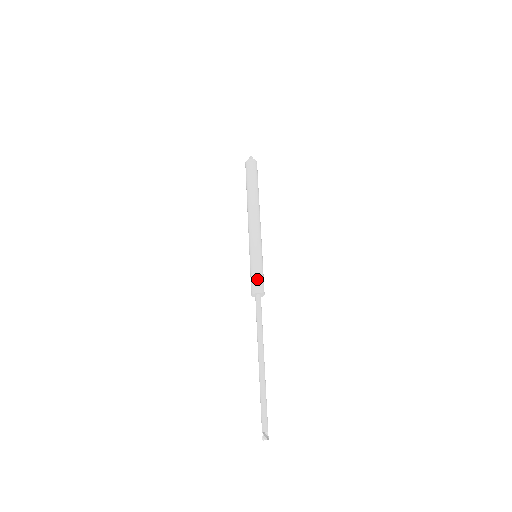
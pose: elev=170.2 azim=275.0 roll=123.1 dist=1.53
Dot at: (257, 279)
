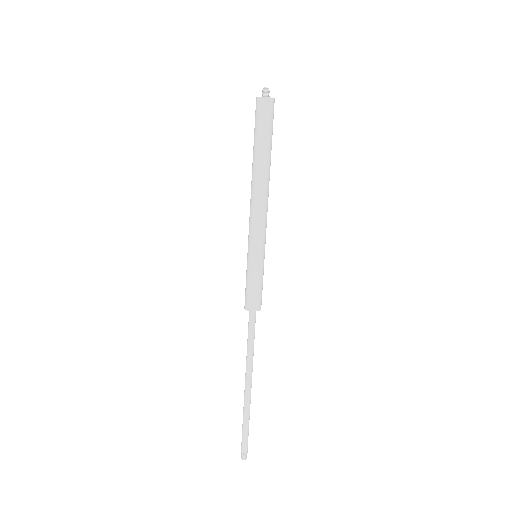
Dot at: (252, 293)
